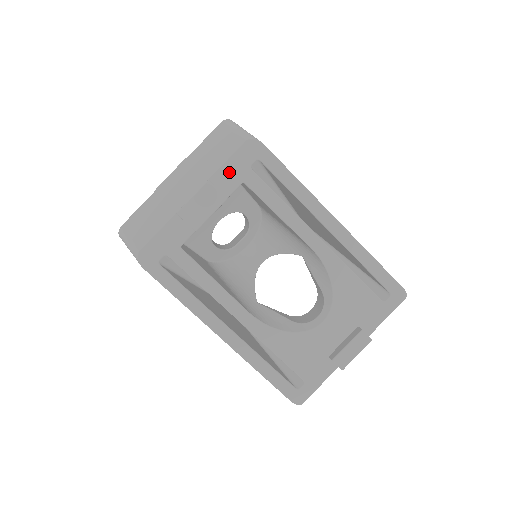
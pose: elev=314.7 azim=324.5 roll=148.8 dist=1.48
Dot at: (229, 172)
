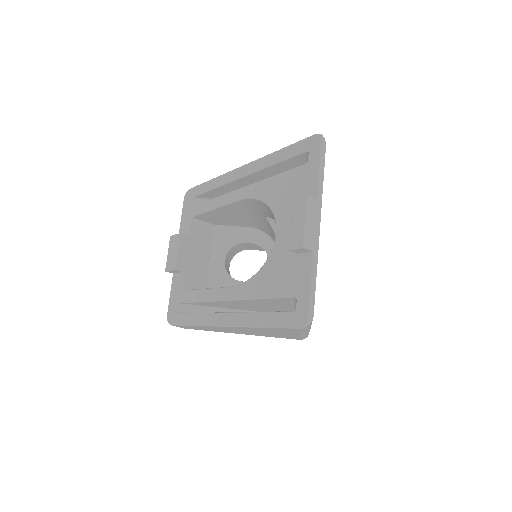
Dot at: (184, 222)
